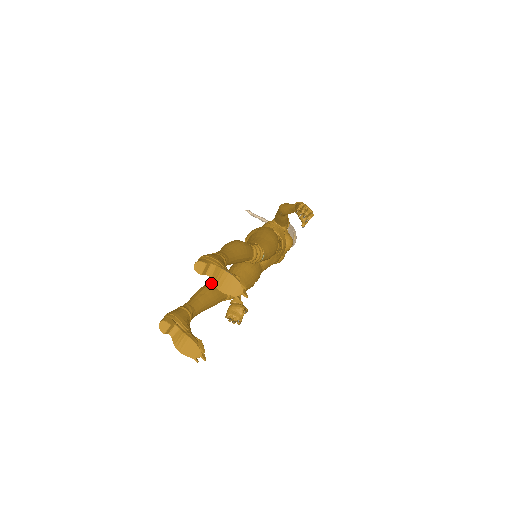
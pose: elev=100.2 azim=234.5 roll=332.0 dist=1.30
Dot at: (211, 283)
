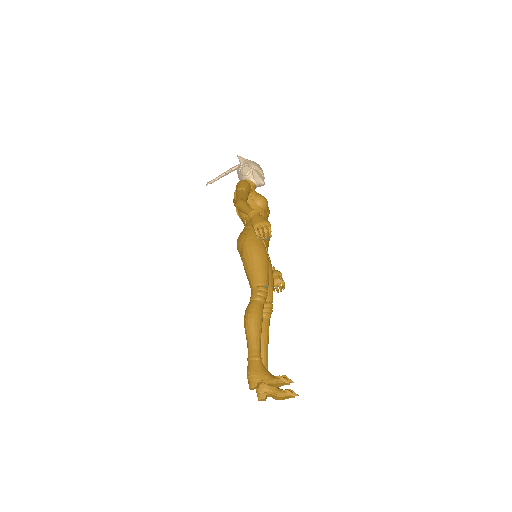
Dot at: occluded
